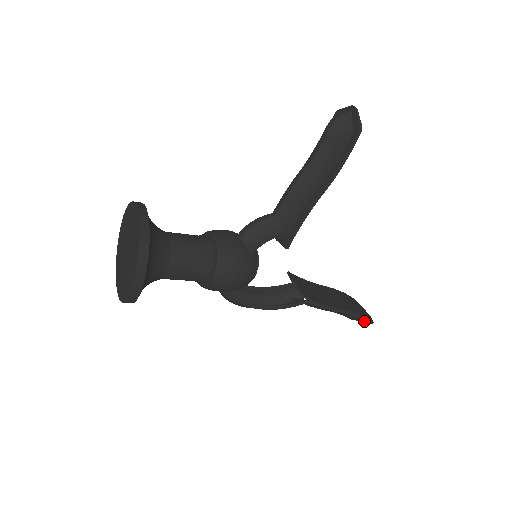
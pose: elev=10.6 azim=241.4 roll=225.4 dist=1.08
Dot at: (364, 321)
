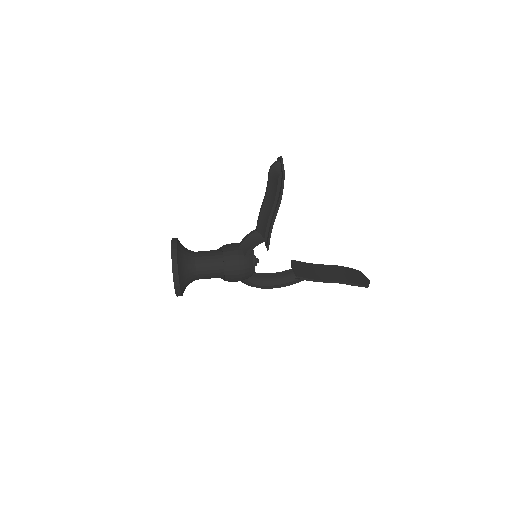
Dot at: (360, 286)
